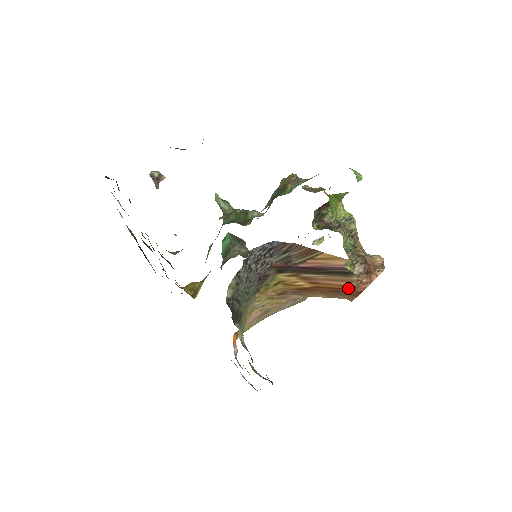
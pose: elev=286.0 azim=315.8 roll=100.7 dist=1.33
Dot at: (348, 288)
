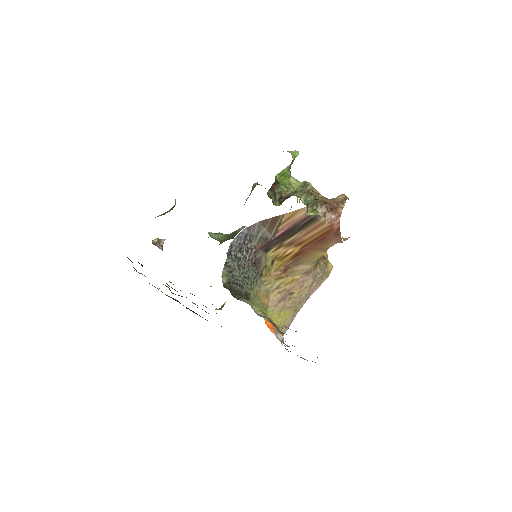
Dot at: (326, 231)
